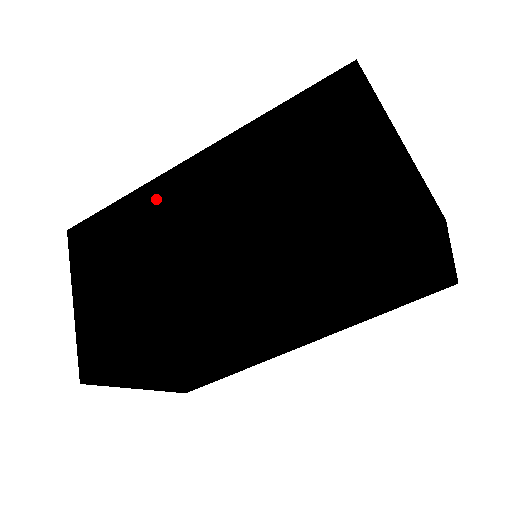
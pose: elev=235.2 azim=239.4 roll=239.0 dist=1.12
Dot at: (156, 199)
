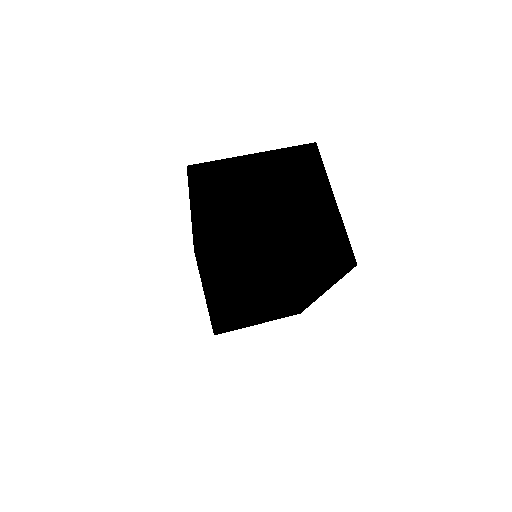
Dot at: (195, 243)
